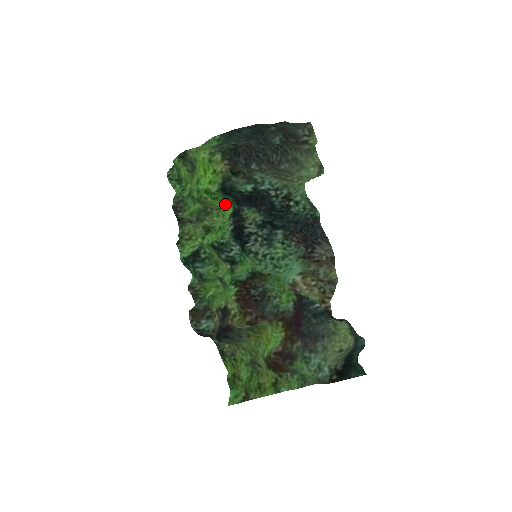
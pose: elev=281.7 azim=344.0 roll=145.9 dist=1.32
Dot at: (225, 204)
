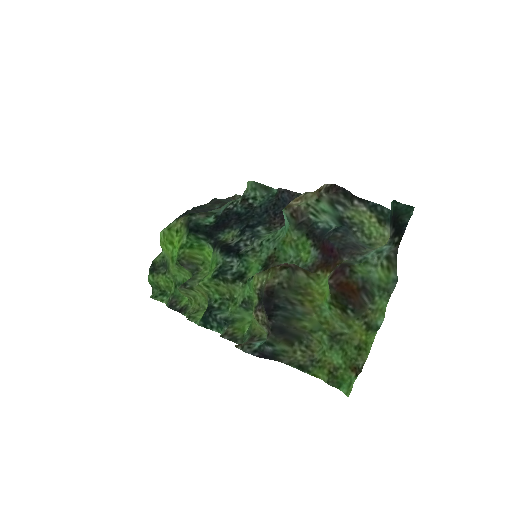
Dot at: (204, 252)
